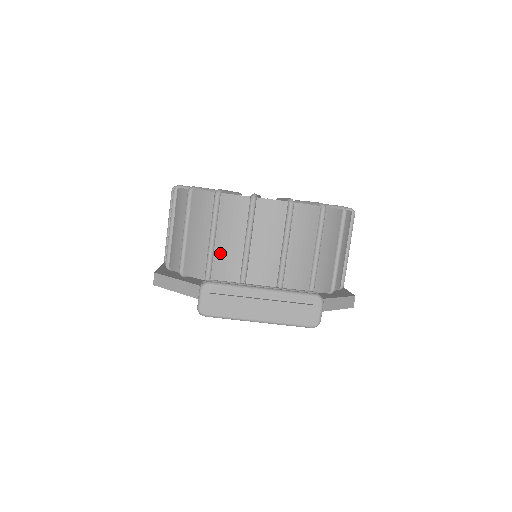
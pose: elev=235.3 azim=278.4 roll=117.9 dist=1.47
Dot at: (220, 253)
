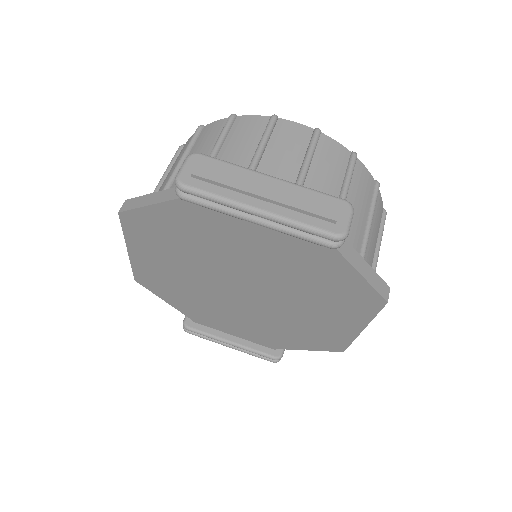
Dot at: occluded
